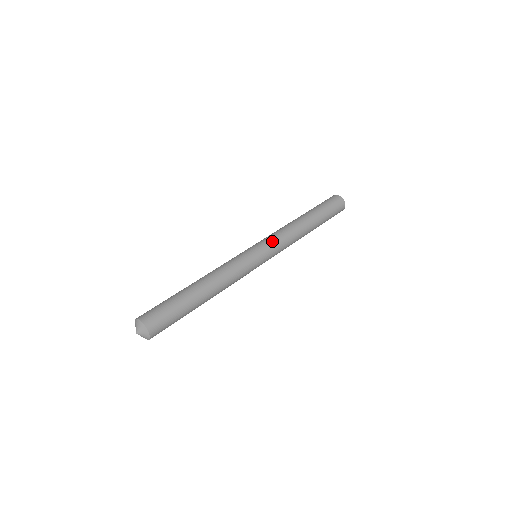
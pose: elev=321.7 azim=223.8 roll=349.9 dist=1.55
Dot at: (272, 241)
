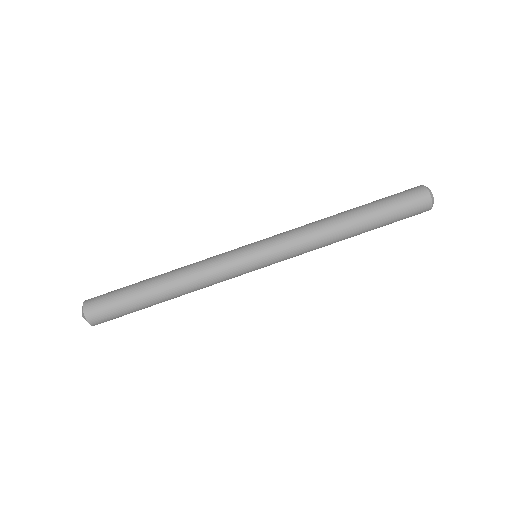
Dot at: (284, 258)
